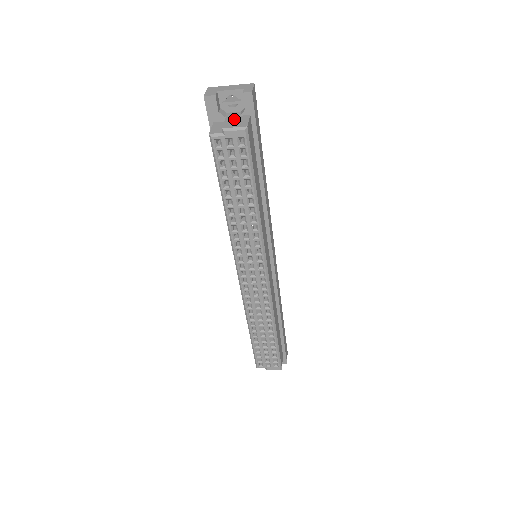
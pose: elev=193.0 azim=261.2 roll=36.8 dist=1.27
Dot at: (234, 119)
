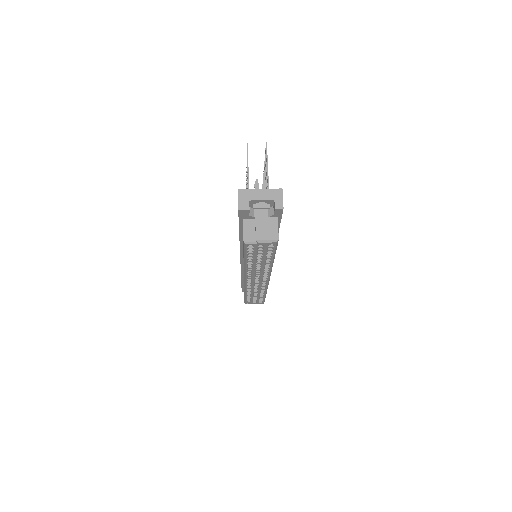
Dot at: (264, 224)
